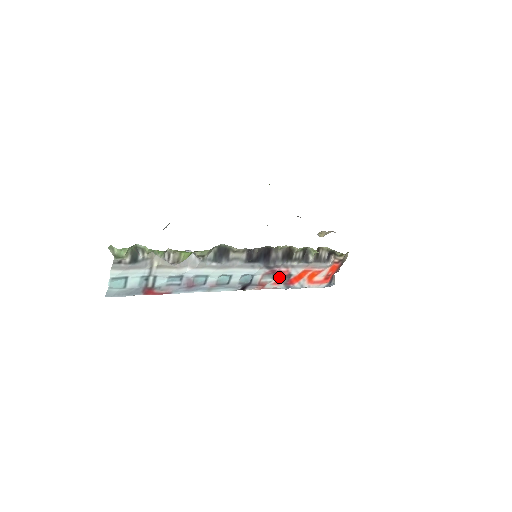
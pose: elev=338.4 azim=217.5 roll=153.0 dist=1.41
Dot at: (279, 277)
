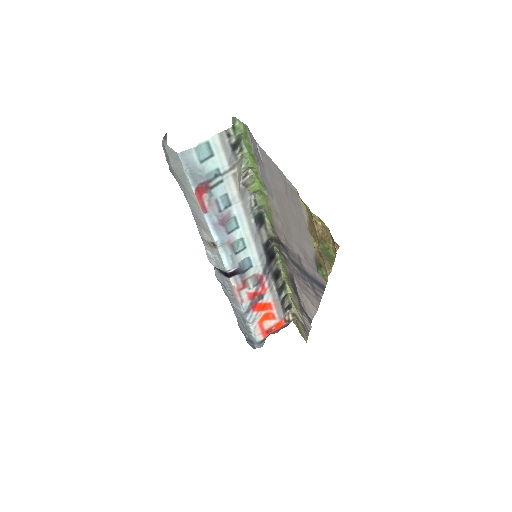
Dot at: (257, 290)
